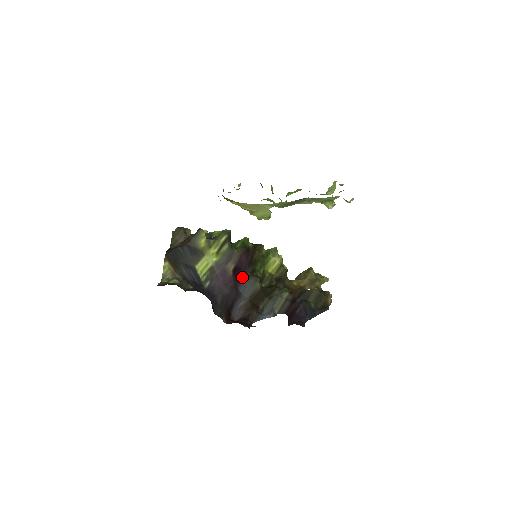
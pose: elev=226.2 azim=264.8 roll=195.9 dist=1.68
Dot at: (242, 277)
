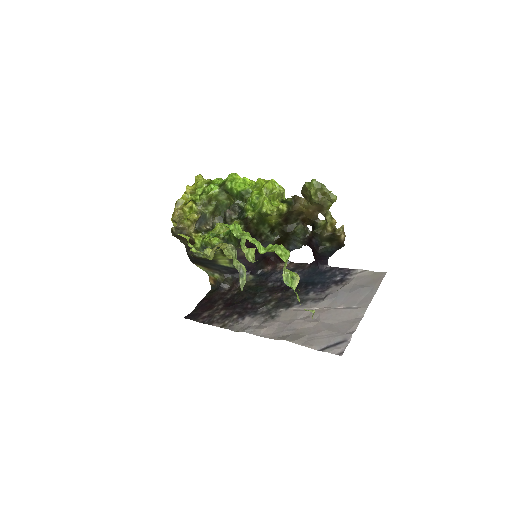
Dot at: (256, 247)
